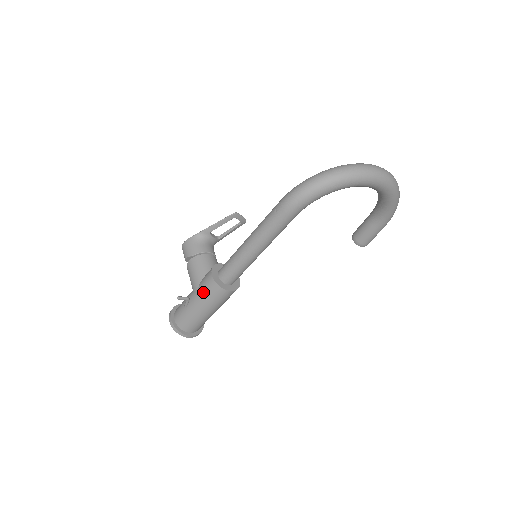
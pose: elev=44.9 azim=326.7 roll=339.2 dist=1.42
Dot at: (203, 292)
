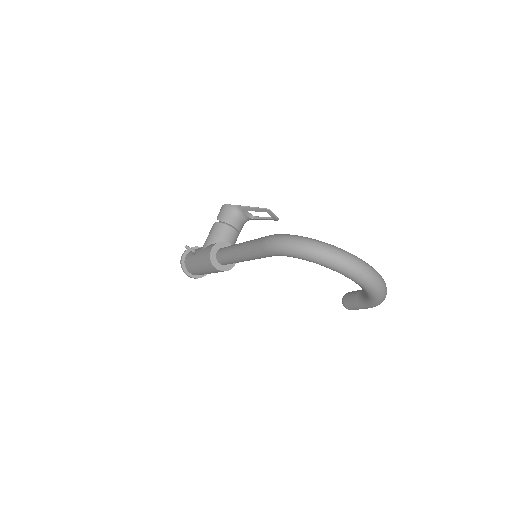
Dot at: (203, 255)
